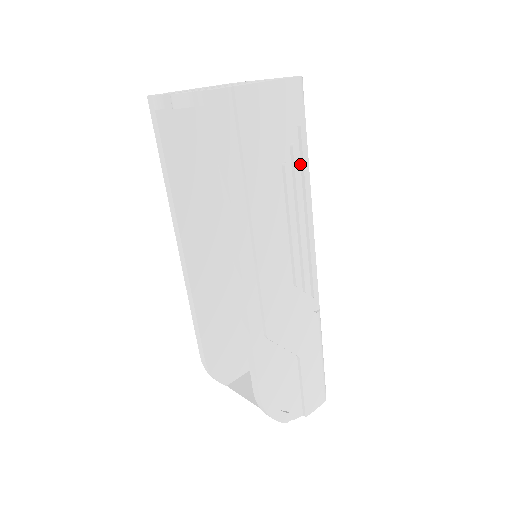
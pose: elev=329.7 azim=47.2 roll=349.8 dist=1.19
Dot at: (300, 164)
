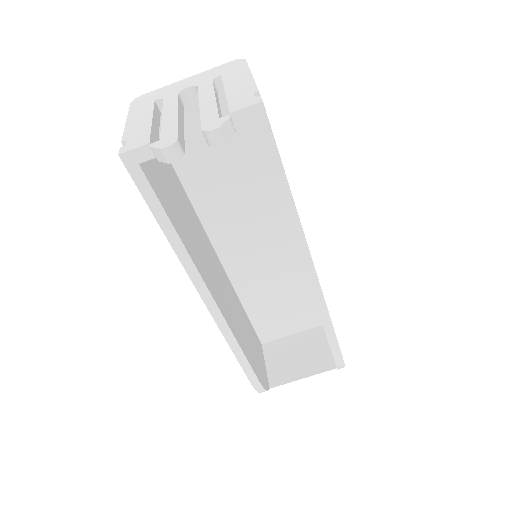
Dot at: occluded
